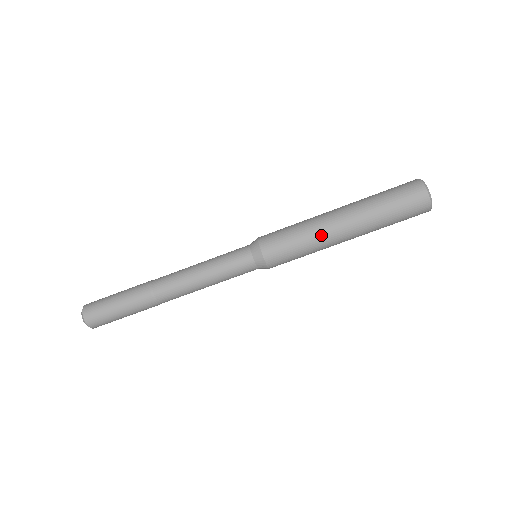
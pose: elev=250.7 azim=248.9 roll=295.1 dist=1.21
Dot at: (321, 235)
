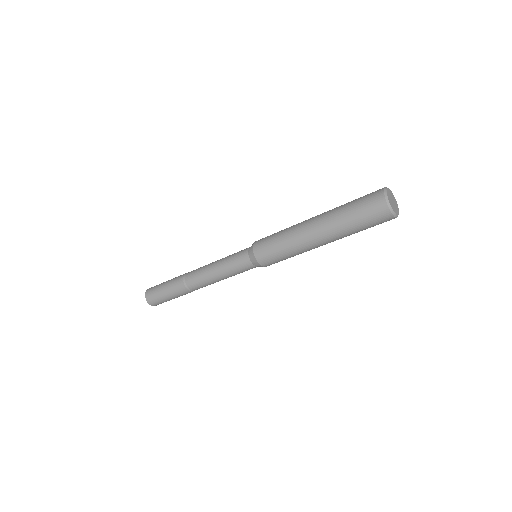
Dot at: (299, 244)
